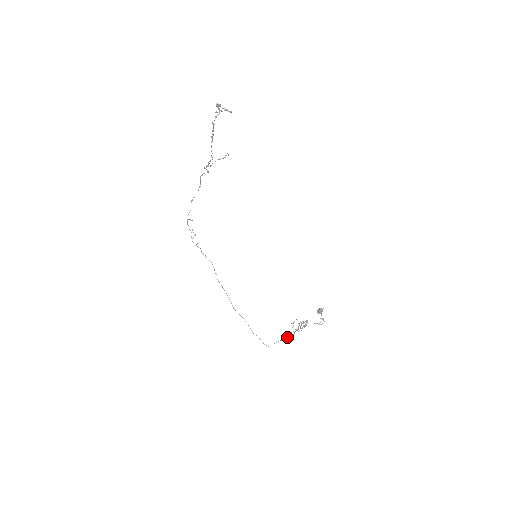
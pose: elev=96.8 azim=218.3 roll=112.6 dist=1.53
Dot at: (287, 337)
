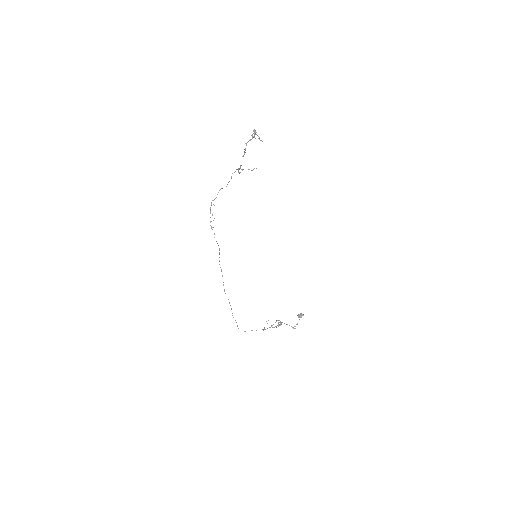
Dot at: occluded
